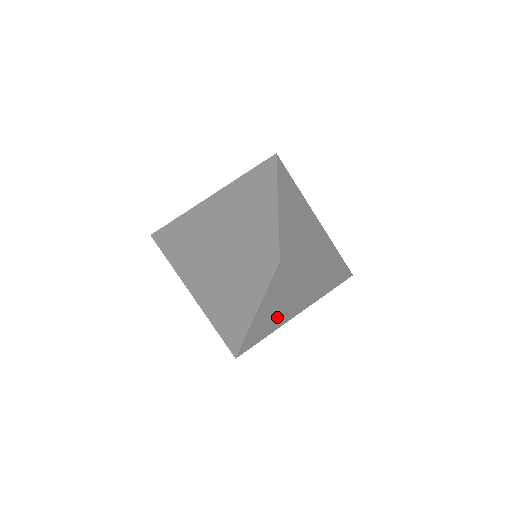
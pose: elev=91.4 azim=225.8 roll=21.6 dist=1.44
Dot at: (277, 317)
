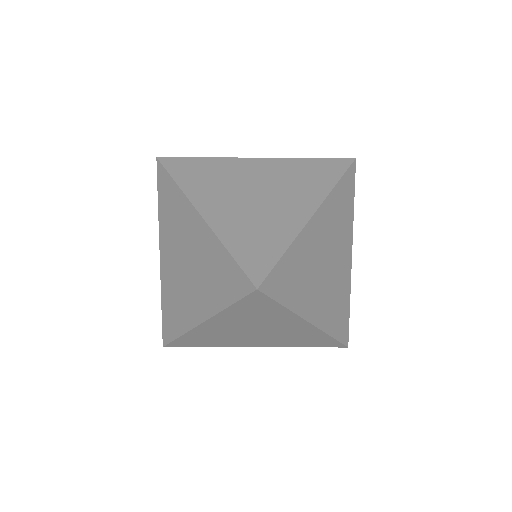
Dot at: (335, 286)
